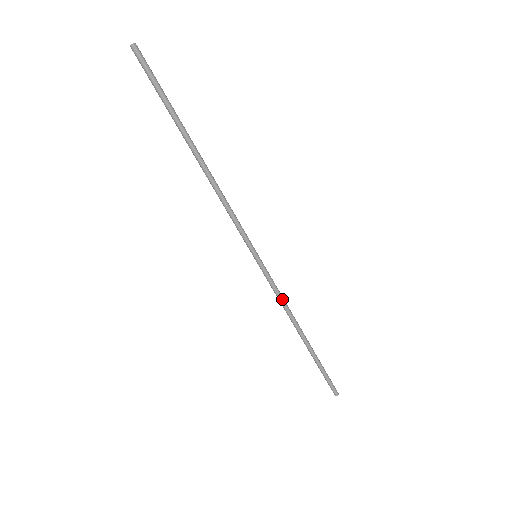
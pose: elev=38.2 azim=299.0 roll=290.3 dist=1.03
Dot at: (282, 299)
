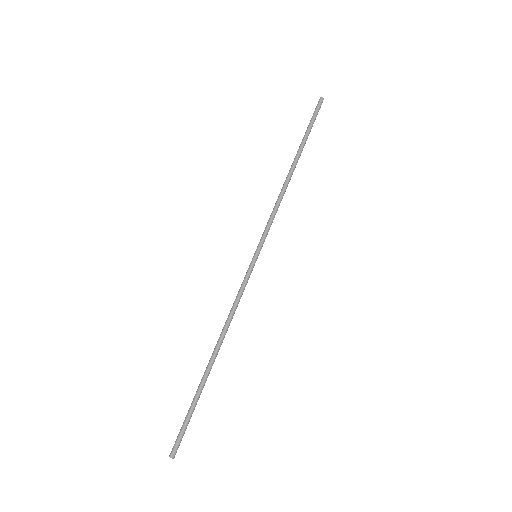
Dot at: (237, 305)
